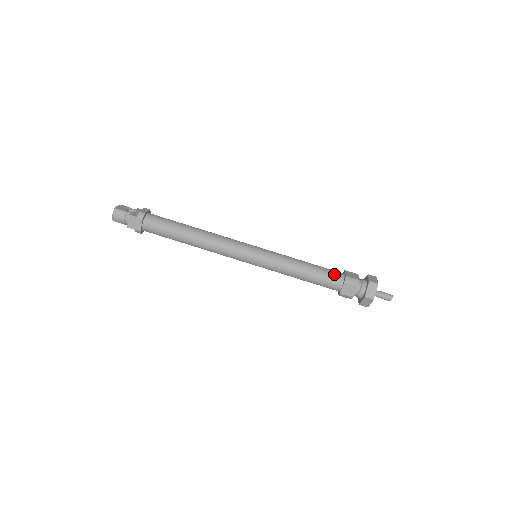
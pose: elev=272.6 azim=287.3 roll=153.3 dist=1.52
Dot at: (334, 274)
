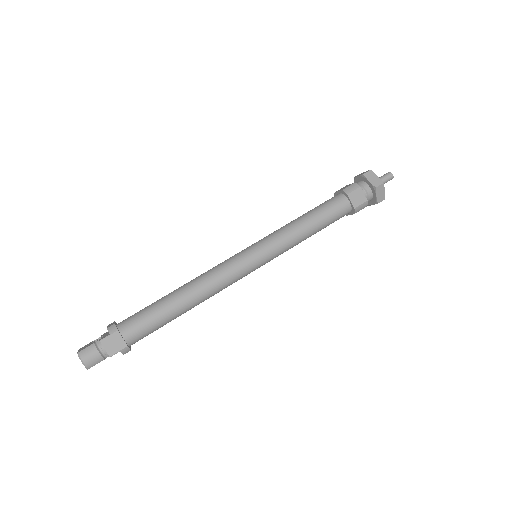
Dot at: (332, 200)
